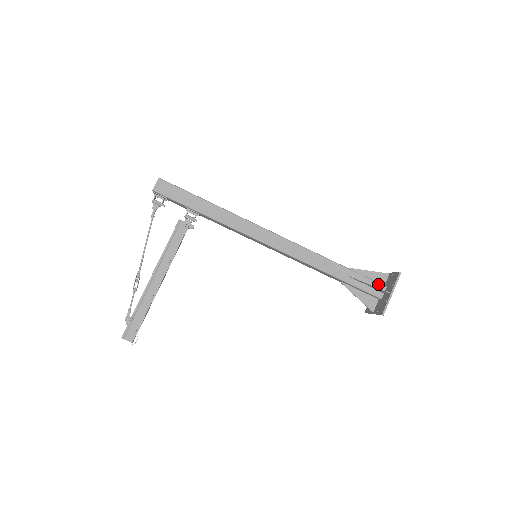
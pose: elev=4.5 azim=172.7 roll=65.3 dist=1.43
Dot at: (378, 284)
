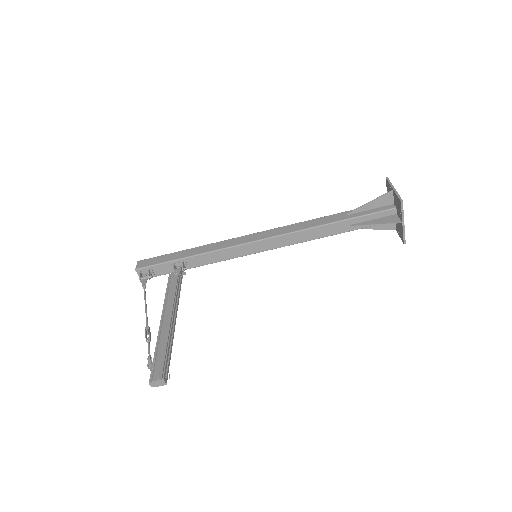
Dot at: occluded
